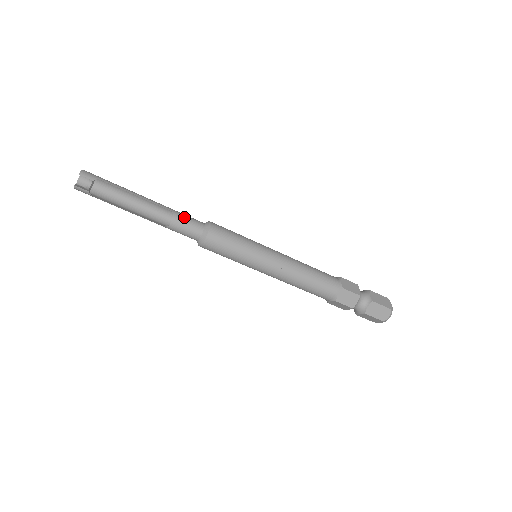
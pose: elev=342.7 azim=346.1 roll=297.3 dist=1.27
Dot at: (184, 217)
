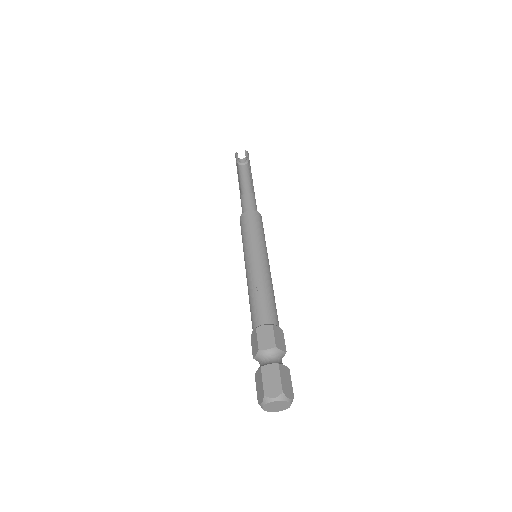
Dot at: (254, 199)
